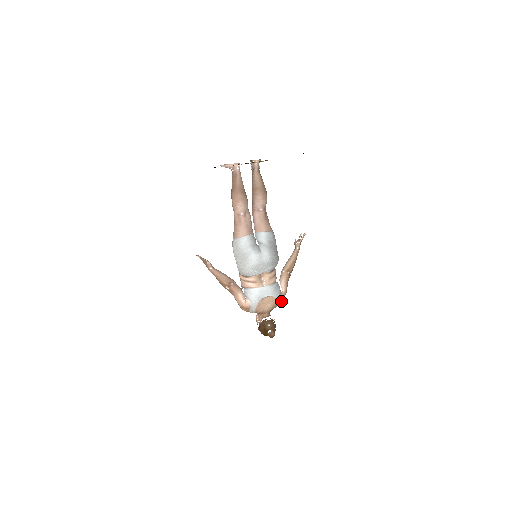
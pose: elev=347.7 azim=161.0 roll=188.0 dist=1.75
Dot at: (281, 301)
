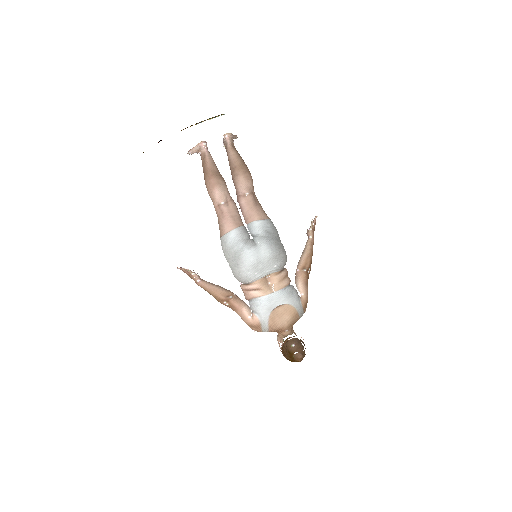
Dot at: (303, 310)
